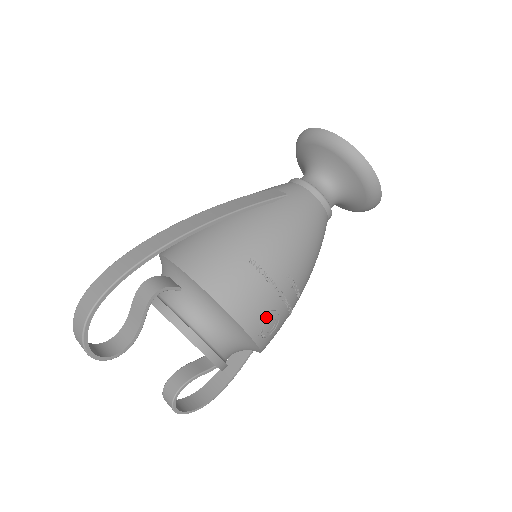
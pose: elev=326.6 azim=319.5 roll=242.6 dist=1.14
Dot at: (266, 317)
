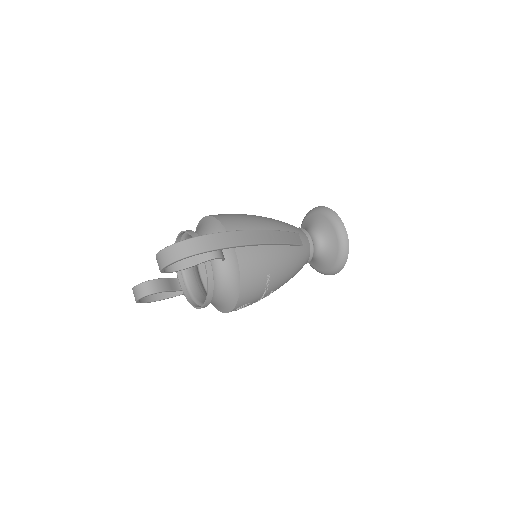
Dot at: (247, 304)
